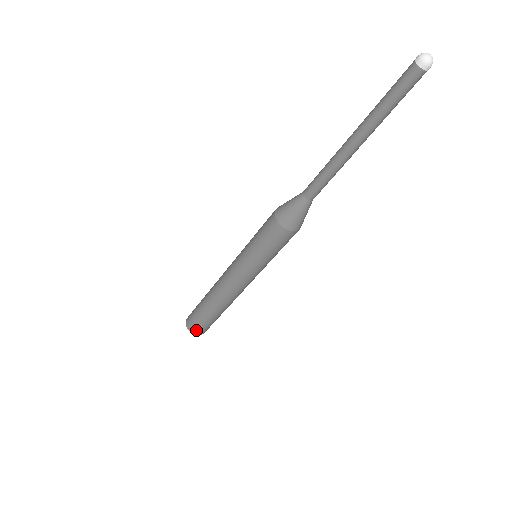
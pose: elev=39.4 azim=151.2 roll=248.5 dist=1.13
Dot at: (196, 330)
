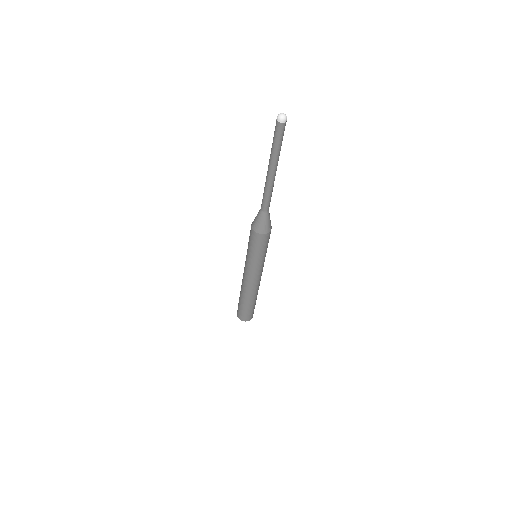
Dot at: (246, 318)
